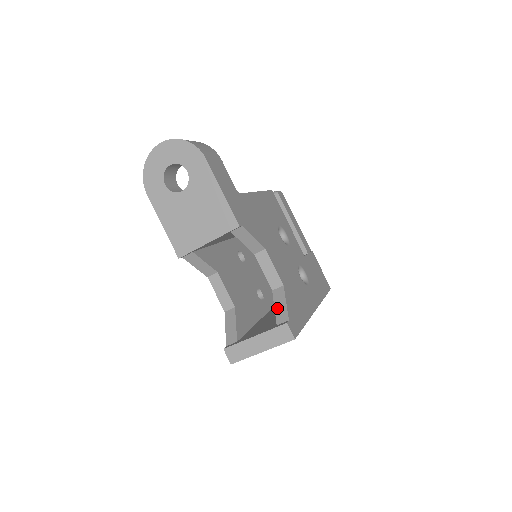
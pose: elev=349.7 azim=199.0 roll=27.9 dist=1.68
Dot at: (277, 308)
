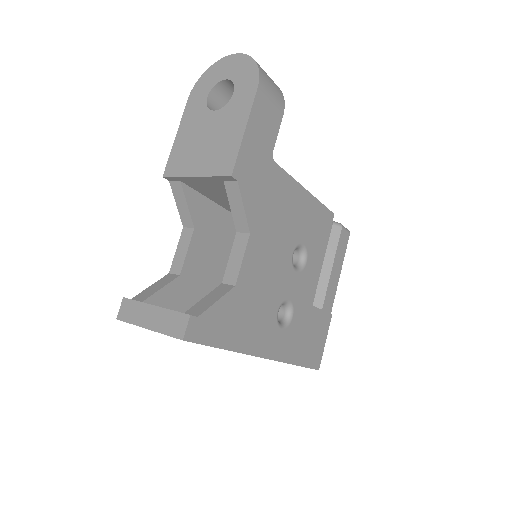
Dot at: (204, 299)
